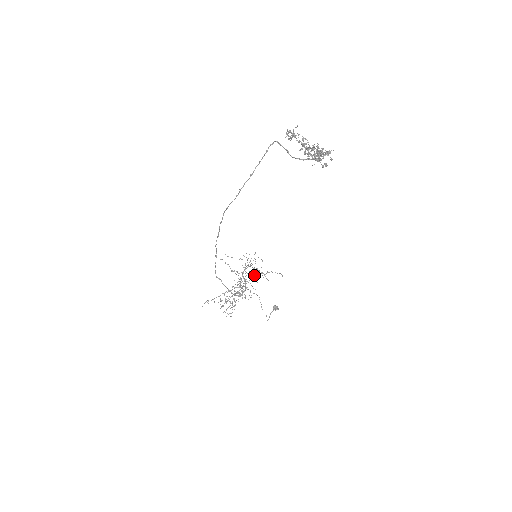
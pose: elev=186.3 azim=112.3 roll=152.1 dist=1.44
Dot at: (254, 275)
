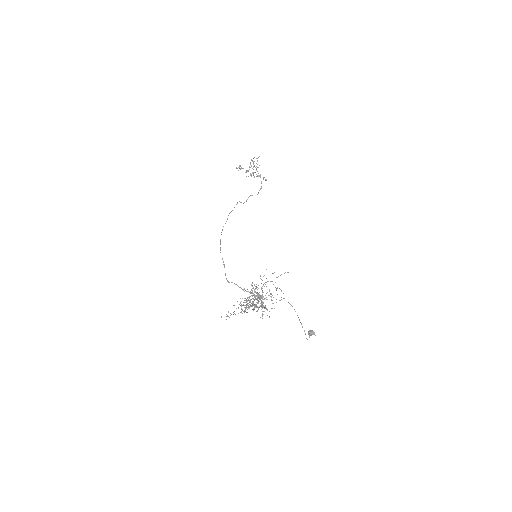
Dot at: occluded
